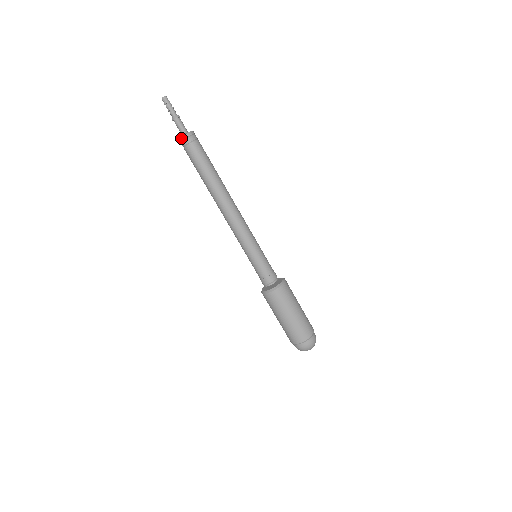
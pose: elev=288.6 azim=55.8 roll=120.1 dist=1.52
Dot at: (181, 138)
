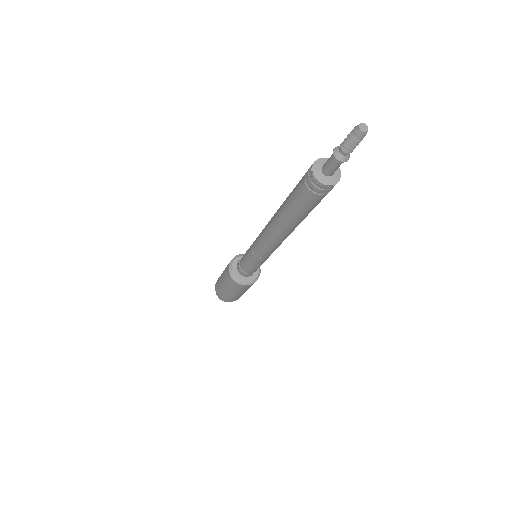
Dot at: (313, 176)
